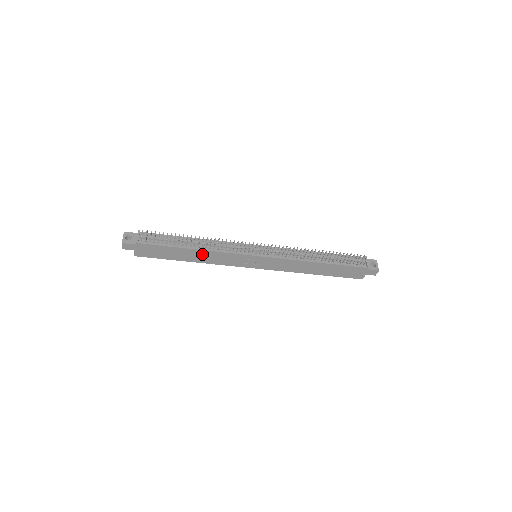
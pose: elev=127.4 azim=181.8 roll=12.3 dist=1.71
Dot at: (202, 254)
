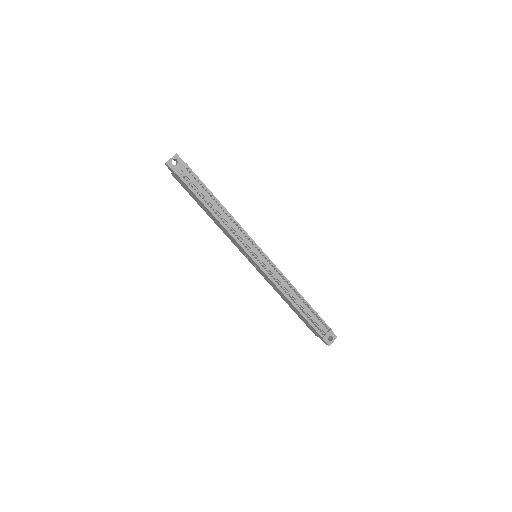
Dot at: (217, 221)
